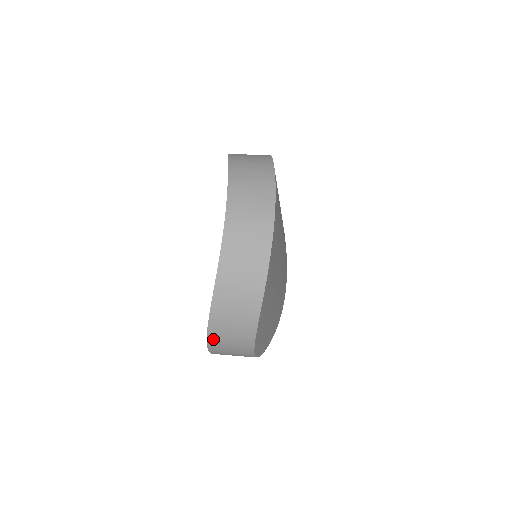
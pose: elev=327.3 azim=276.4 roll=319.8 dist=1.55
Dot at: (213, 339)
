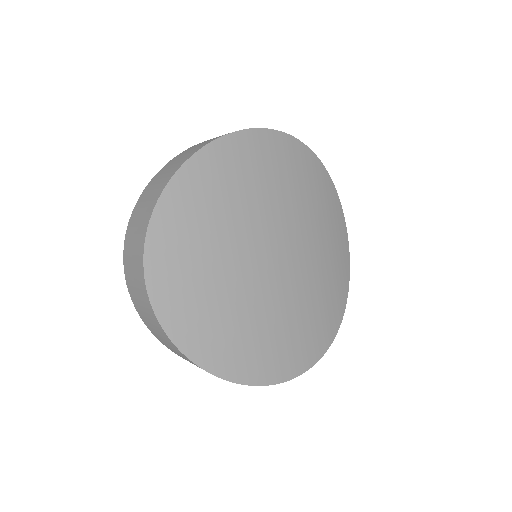
Dot at: (130, 226)
